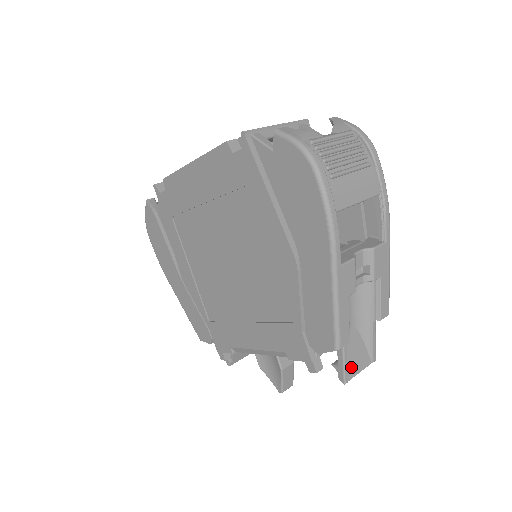
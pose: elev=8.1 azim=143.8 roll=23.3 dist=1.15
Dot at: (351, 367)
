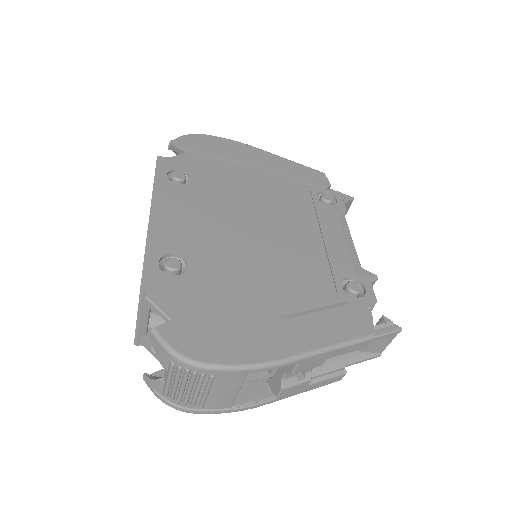
Dot at: (376, 349)
